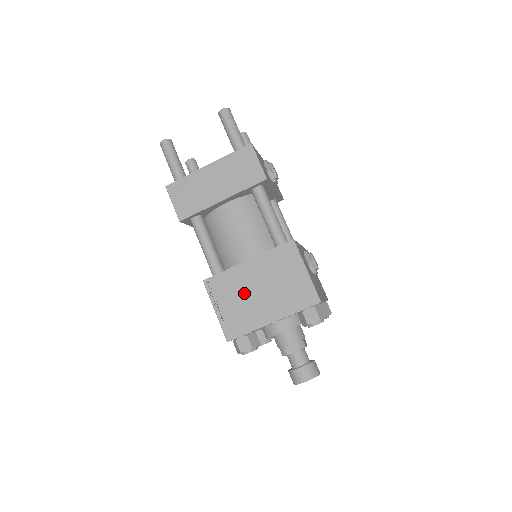
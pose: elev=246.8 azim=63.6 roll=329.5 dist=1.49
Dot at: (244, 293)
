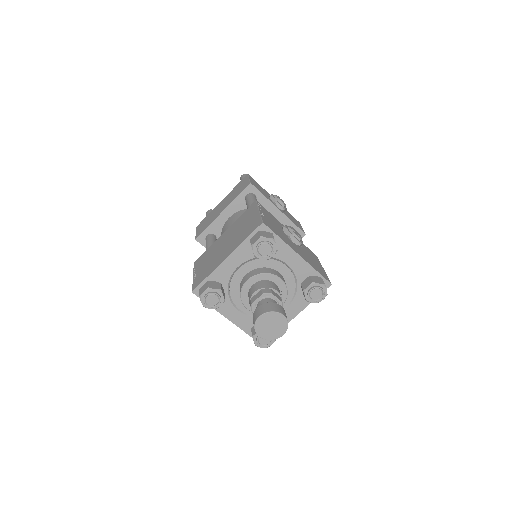
Dot at: (215, 252)
